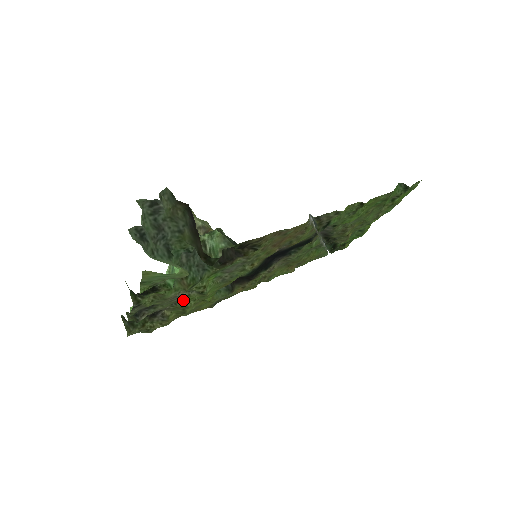
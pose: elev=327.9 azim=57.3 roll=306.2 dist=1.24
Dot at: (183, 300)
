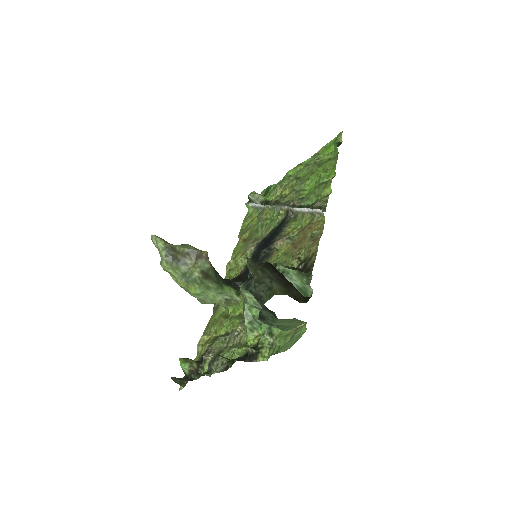
Dot at: occluded
